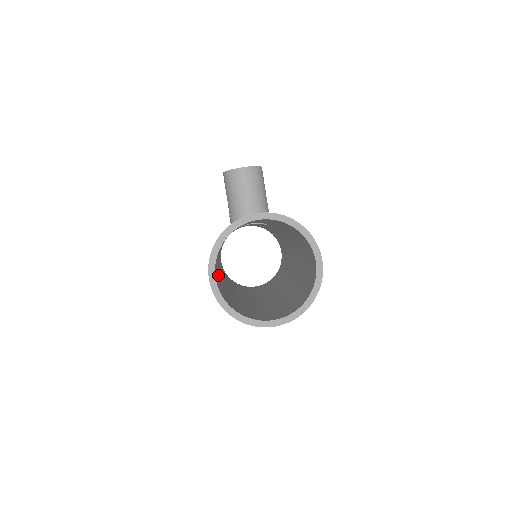
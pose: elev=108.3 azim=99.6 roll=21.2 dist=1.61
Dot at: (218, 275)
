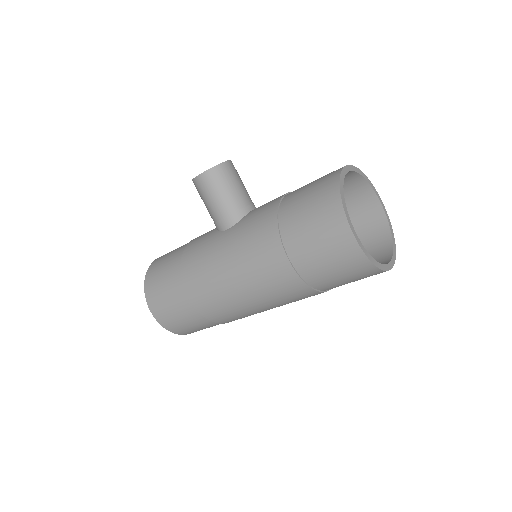
Dot at: occluded
